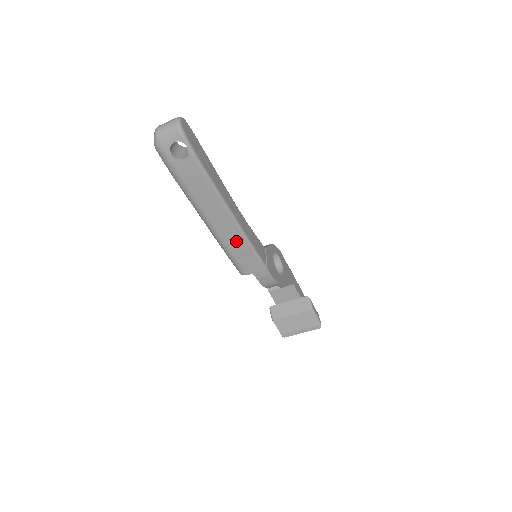
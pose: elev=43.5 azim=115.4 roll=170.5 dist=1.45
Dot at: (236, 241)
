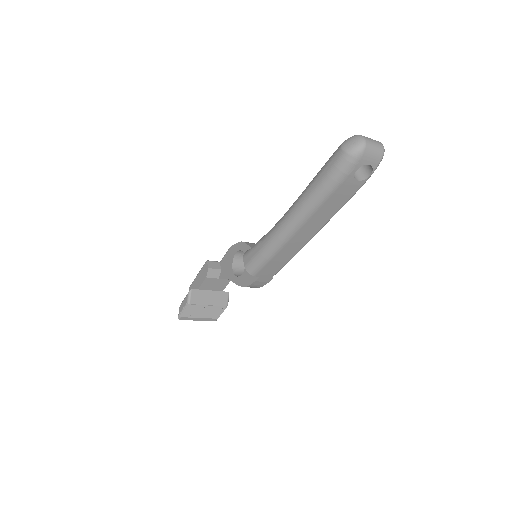
Dot at: (289, 251)
